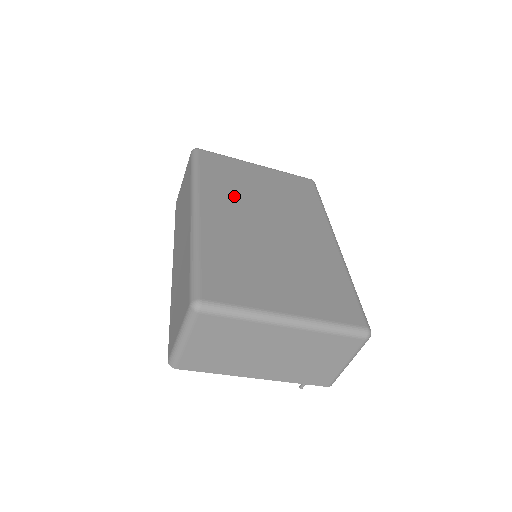
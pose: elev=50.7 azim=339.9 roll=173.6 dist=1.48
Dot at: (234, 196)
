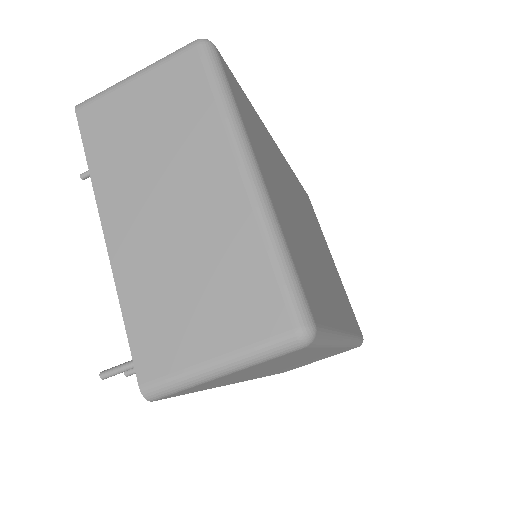
Dot at: (304, 204)
